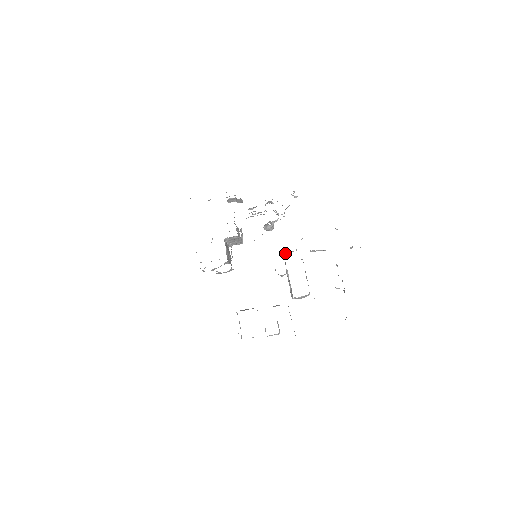
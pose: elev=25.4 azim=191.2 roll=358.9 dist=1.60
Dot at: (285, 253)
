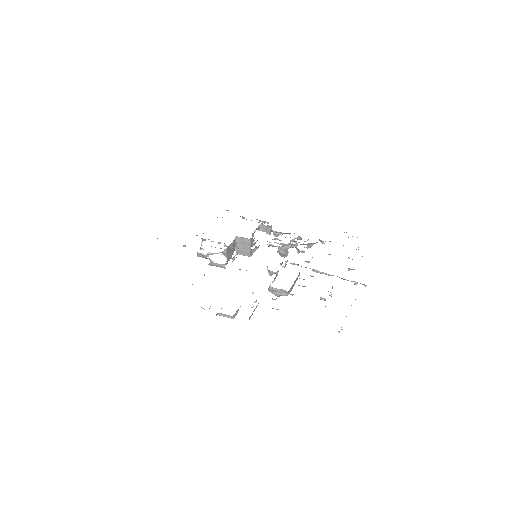
Dot at: occluded
